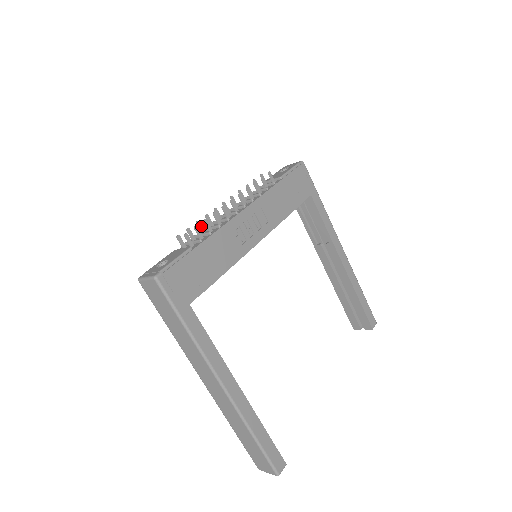
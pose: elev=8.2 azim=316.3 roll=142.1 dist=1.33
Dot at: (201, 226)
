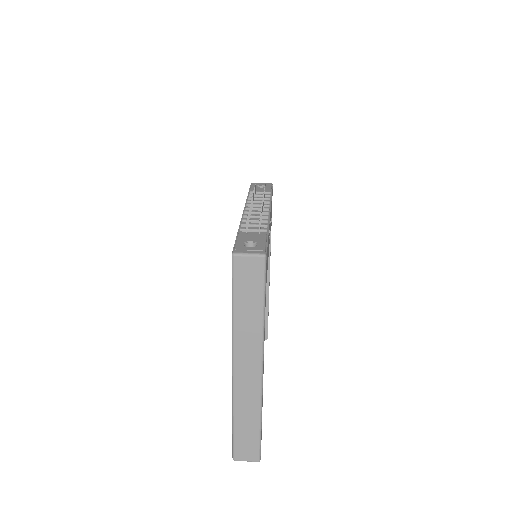
Dot at: occluded
